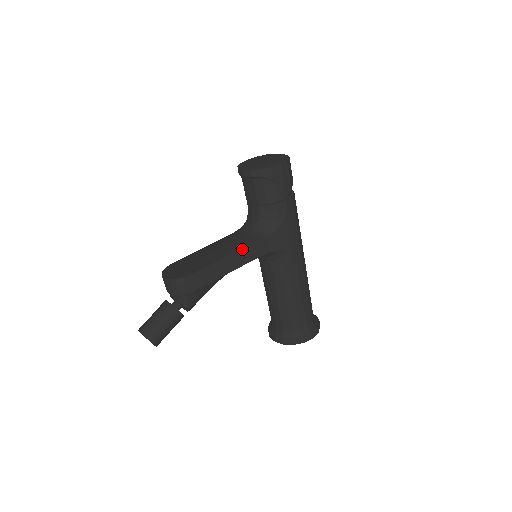
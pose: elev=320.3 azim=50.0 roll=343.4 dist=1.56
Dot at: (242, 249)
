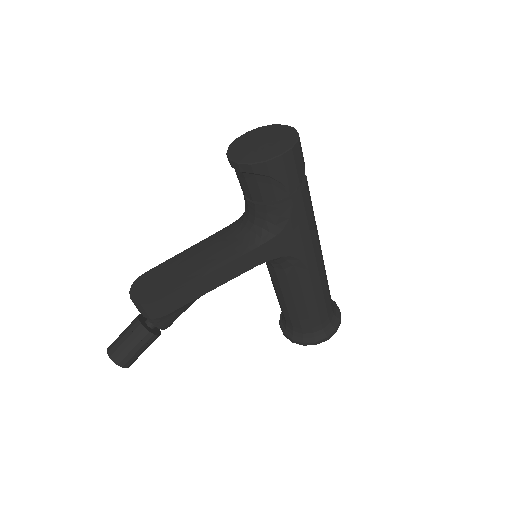
Dot at: (229, 262)
